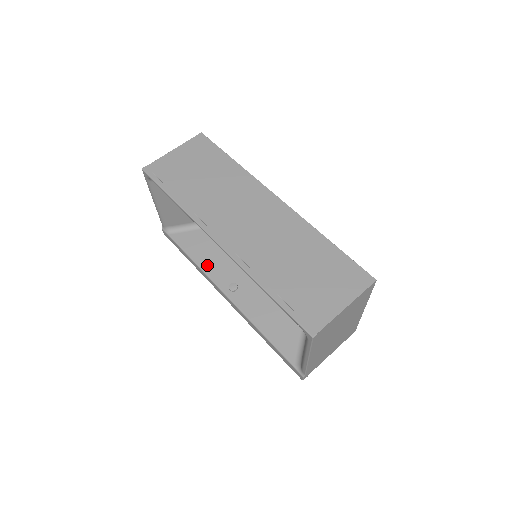
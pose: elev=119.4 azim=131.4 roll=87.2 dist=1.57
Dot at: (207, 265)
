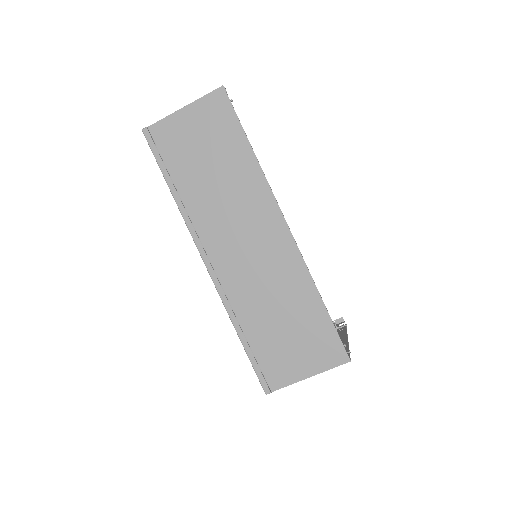
Dot at: occluded
